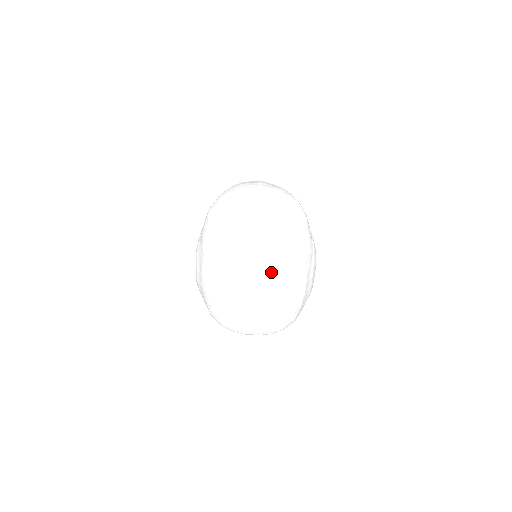
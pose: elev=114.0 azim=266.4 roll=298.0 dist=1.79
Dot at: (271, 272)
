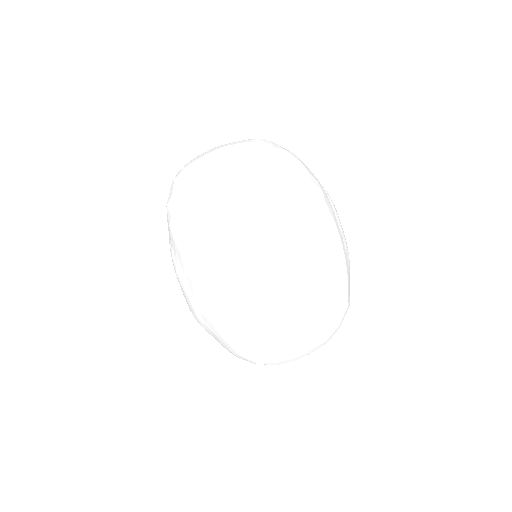
Dot at: (287, 237)
